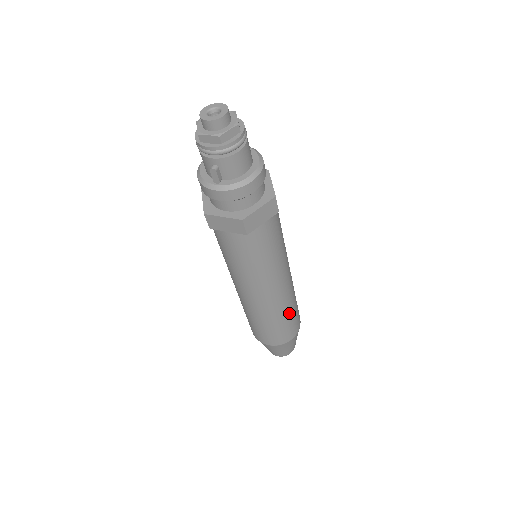
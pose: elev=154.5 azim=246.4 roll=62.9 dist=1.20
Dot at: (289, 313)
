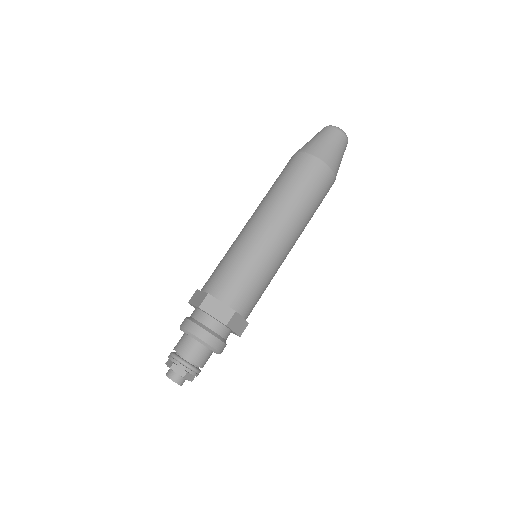
Dot at: occluded
